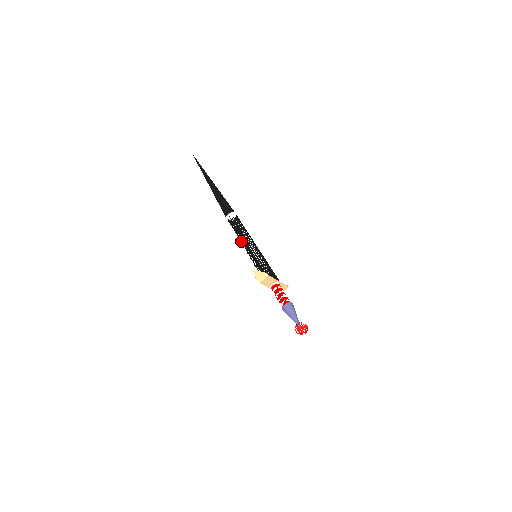
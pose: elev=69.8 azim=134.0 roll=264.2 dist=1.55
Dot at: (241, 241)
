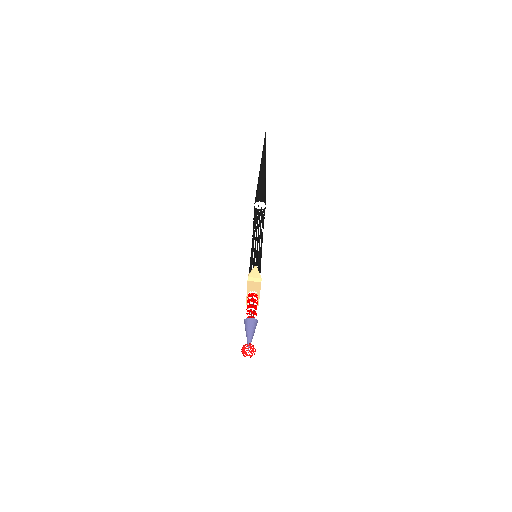
Dot at: occluded
